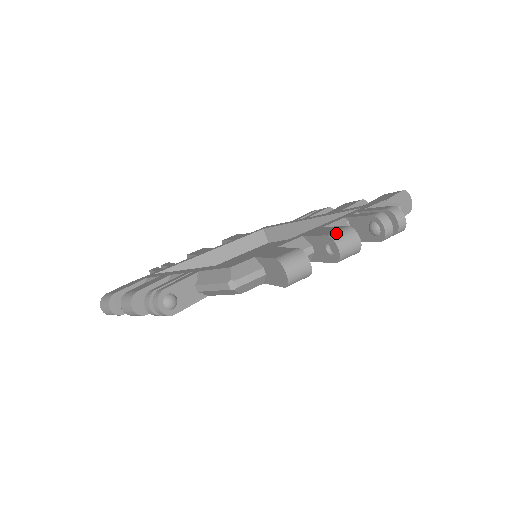
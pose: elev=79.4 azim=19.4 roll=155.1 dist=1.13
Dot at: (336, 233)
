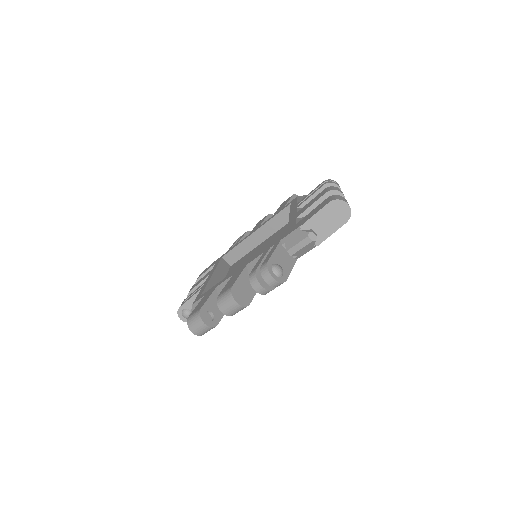
Dot at: (221, 296)
